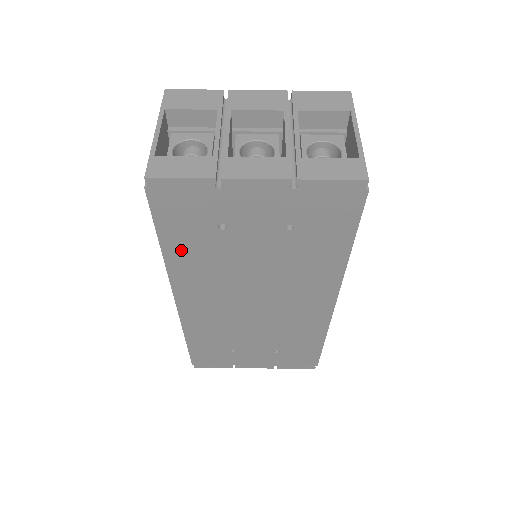
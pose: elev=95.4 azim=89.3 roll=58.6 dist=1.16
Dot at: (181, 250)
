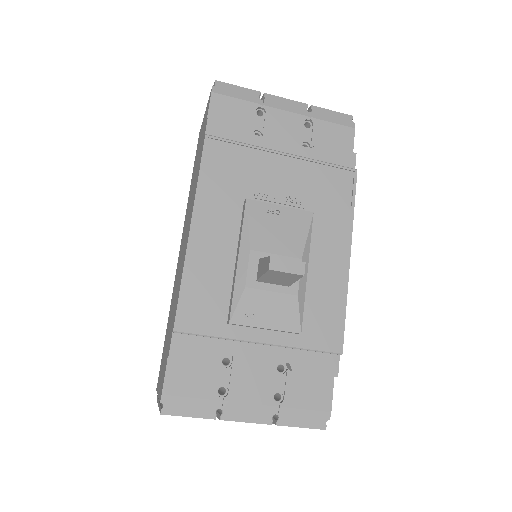
Dot at: occluded
